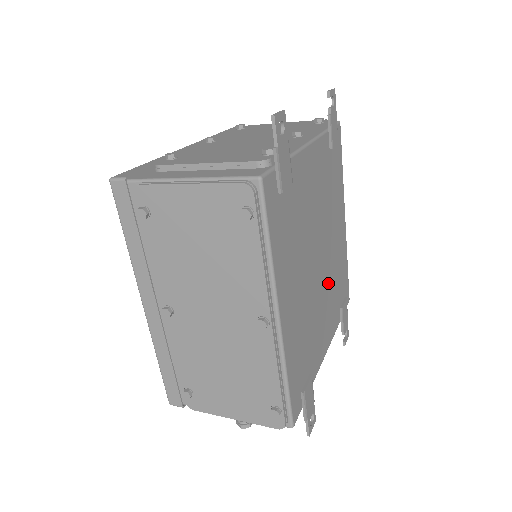
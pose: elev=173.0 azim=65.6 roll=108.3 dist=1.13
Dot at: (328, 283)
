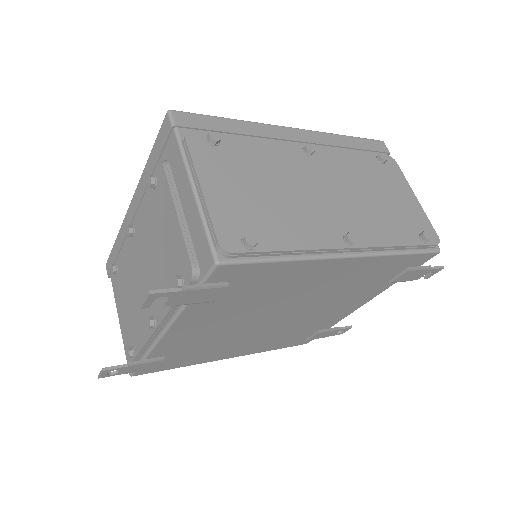
Dot at: (324, 303)
